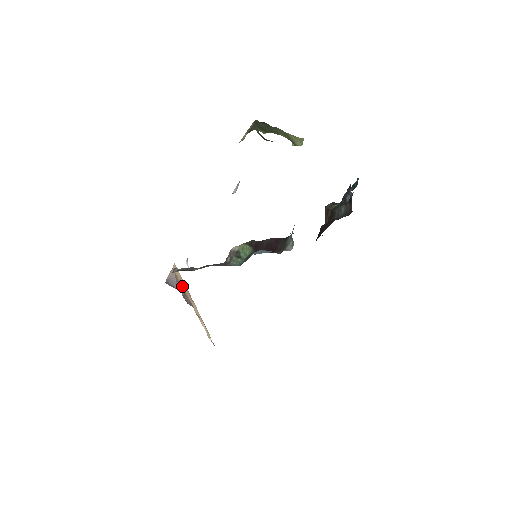
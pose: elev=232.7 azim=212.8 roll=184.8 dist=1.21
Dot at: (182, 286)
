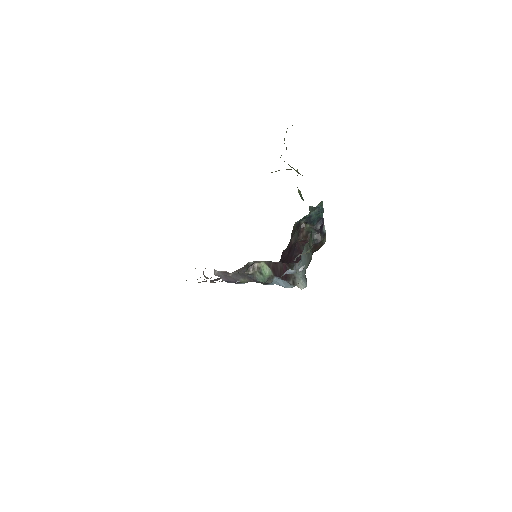
Dot at: occluded
